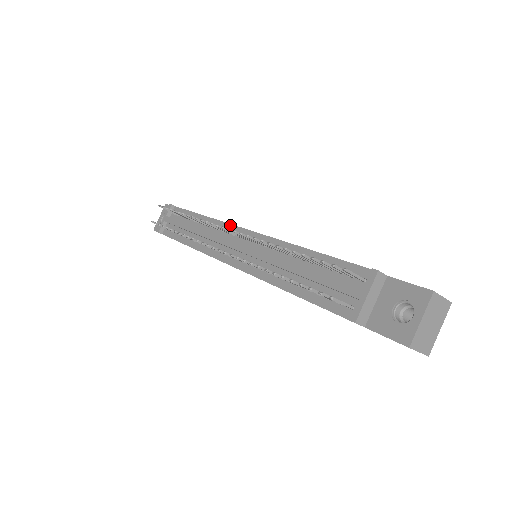
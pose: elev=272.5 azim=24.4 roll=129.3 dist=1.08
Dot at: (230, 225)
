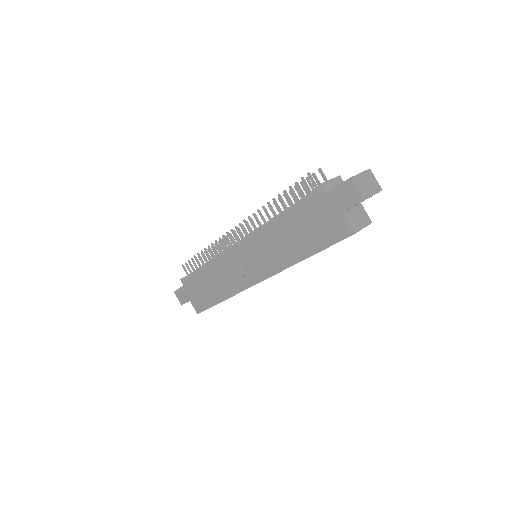
Dot at: occluded
